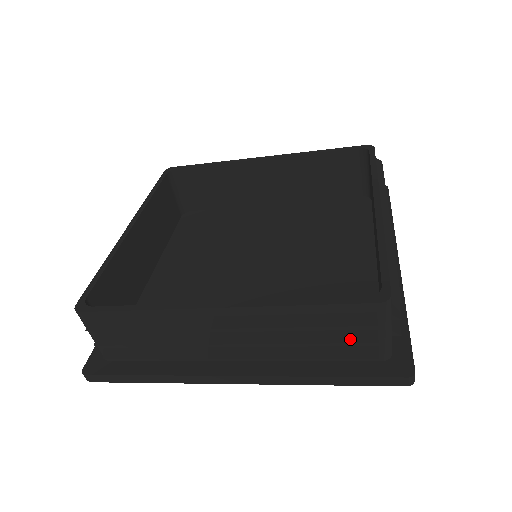
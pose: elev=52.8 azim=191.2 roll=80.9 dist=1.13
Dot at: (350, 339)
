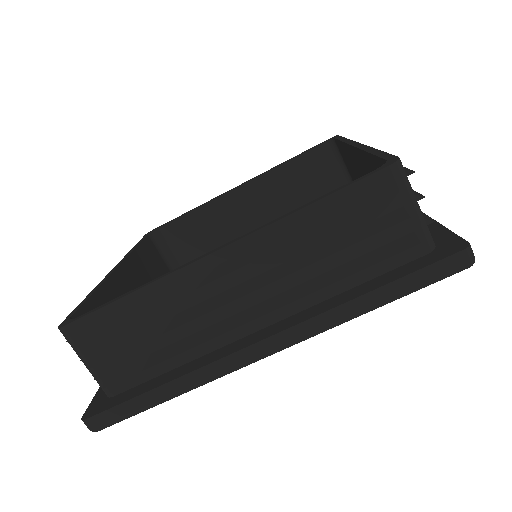
Dot at: (377, 228)
